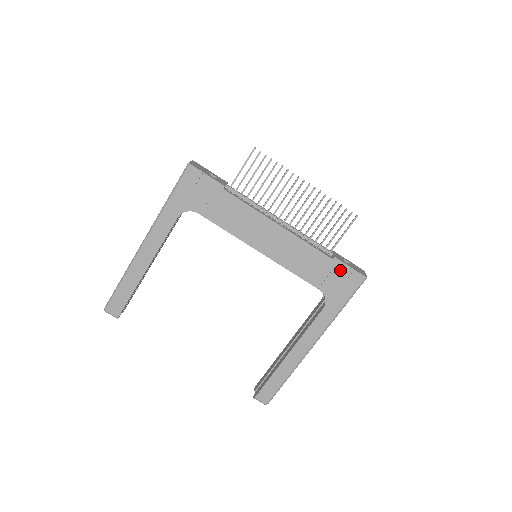
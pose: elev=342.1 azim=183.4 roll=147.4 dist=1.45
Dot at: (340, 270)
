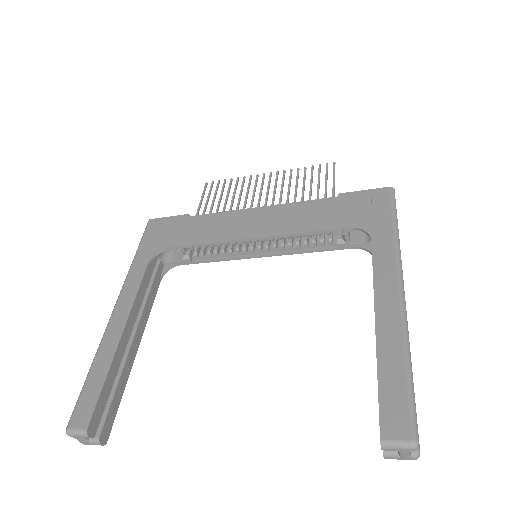
Dot at: (355, 199)
